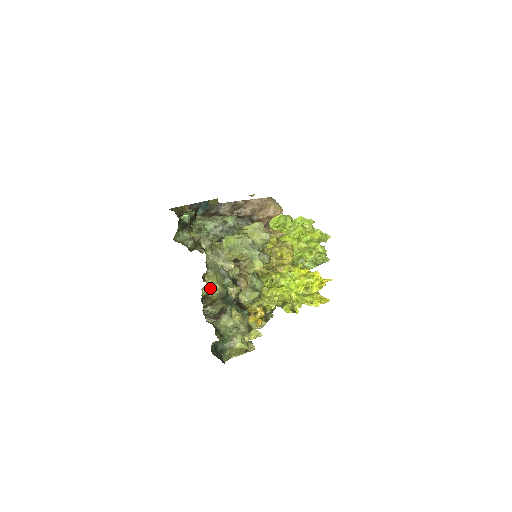
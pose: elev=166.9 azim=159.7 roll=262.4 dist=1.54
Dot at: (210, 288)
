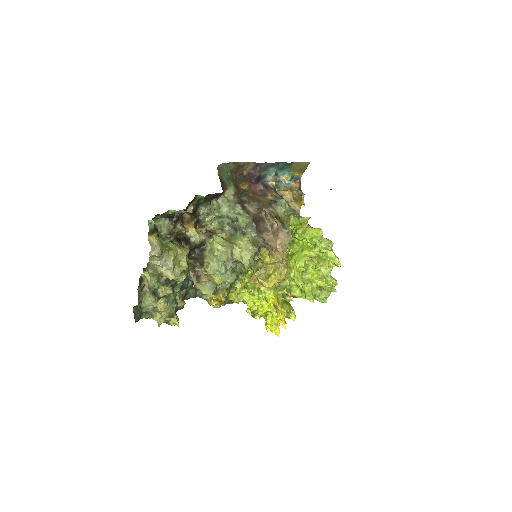
Dot at: (145, 279)
